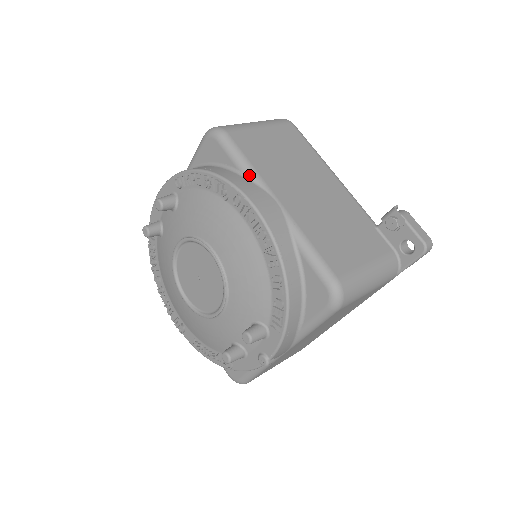
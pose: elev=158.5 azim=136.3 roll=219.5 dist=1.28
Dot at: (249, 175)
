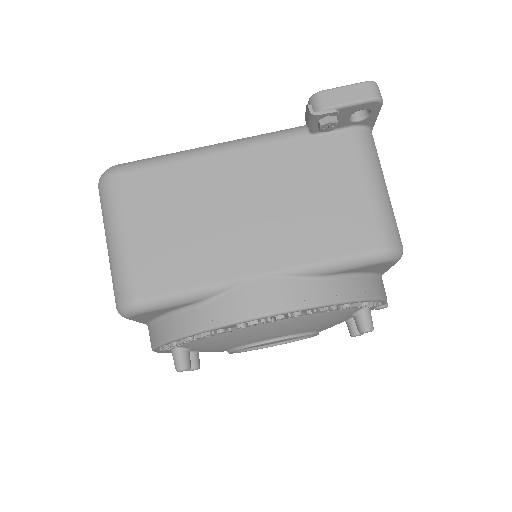
Dot at: (209, 296)
